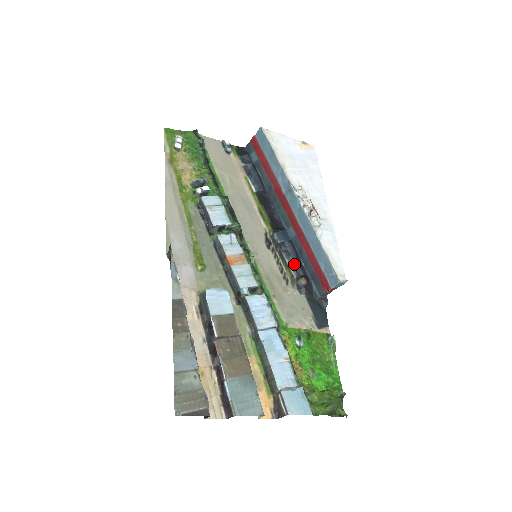
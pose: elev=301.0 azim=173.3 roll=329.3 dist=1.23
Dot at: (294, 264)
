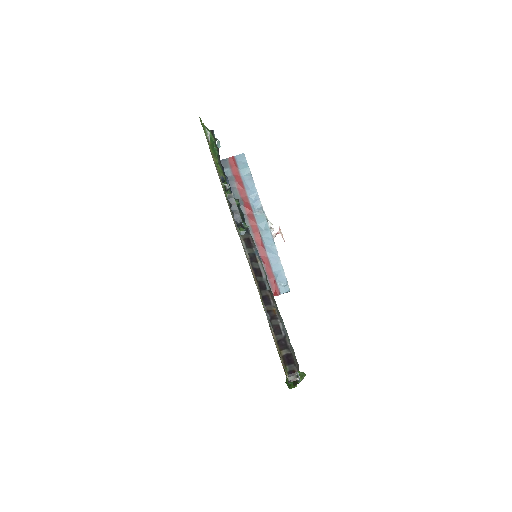
Dot at: occluded
